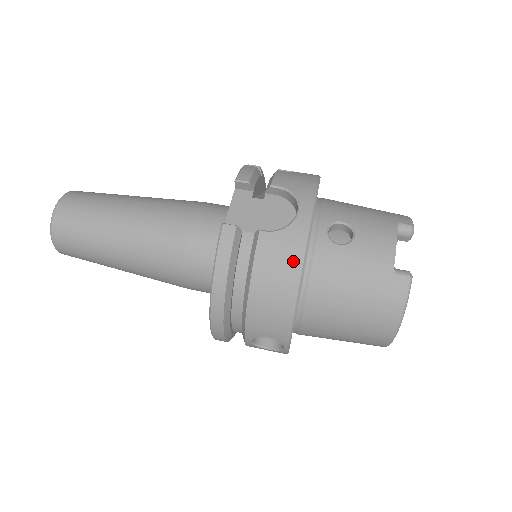
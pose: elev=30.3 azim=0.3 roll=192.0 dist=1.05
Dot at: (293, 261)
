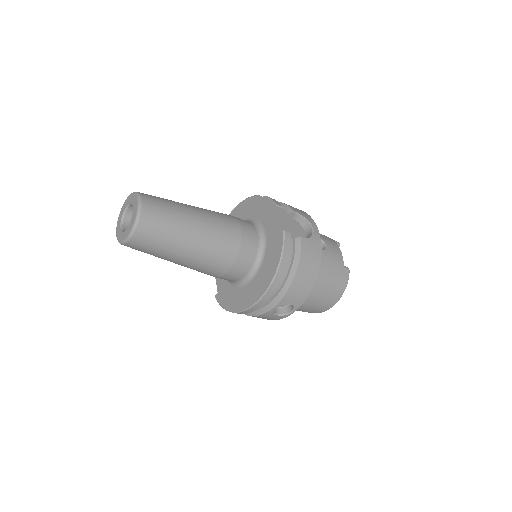
Dot at: (317, 256)
